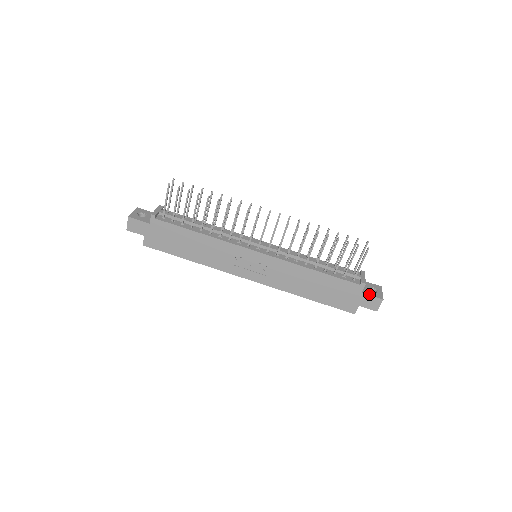
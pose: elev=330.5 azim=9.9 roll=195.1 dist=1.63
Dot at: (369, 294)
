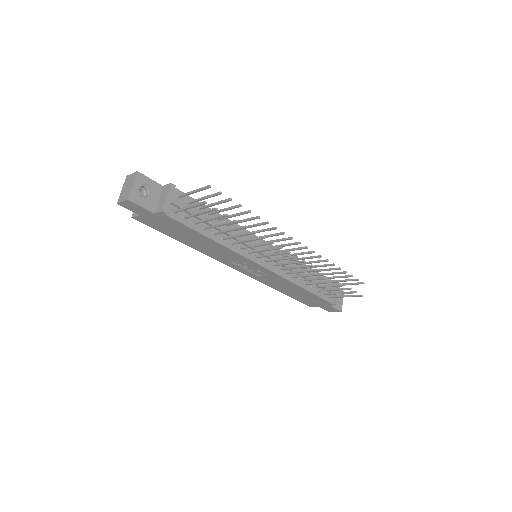
Dot at: (334, 307)
